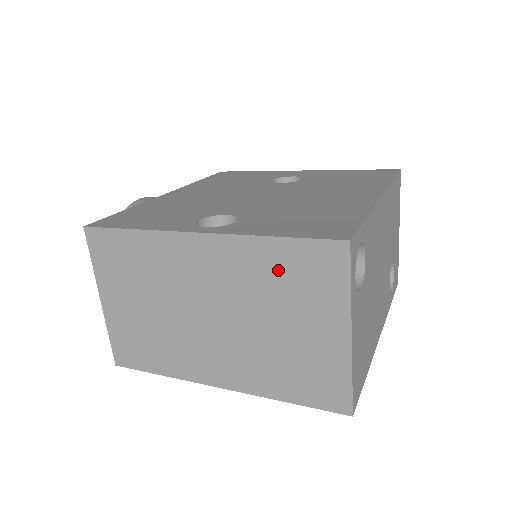
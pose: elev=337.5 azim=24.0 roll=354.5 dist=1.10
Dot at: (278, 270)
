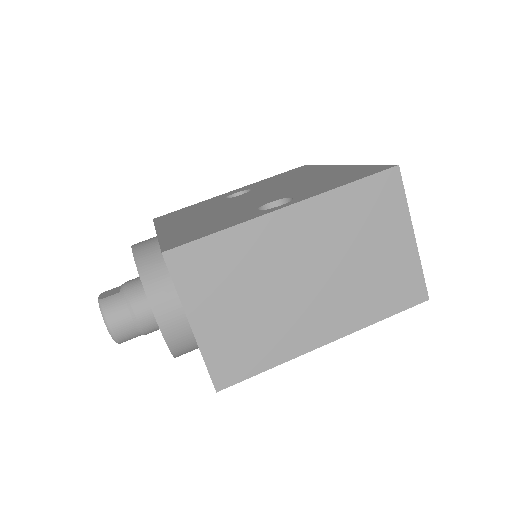
Dot at: (356, 209)
